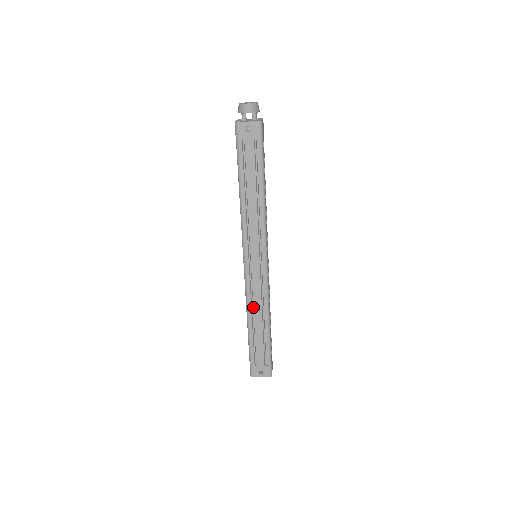
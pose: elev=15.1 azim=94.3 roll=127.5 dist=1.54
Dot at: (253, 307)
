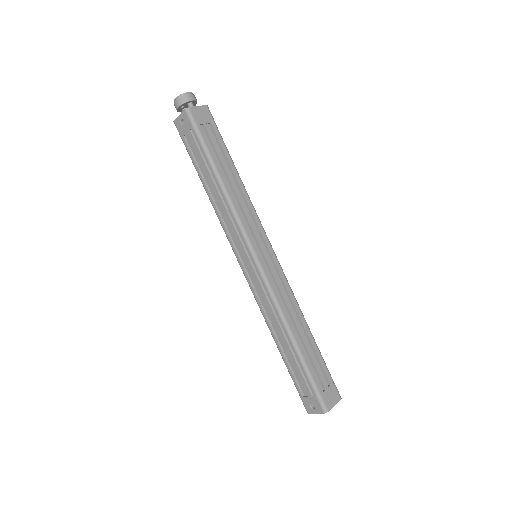
Dot at: (268, 318)
